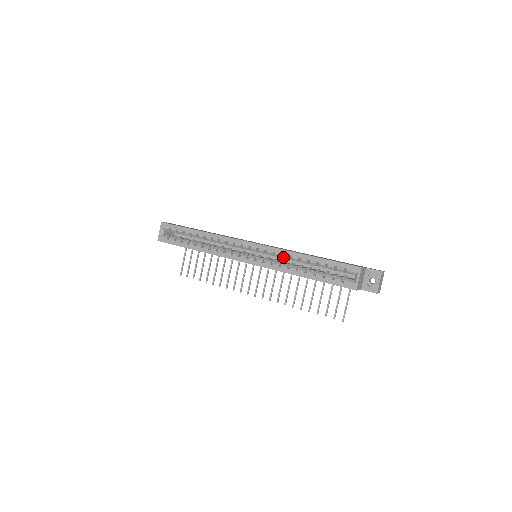
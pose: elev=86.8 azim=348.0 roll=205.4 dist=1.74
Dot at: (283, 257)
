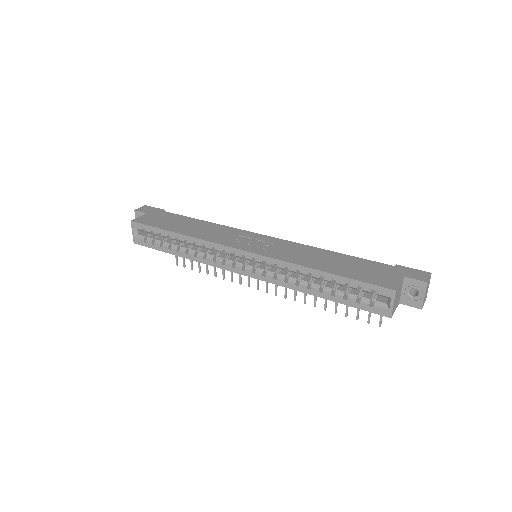
Dot at: occluded
